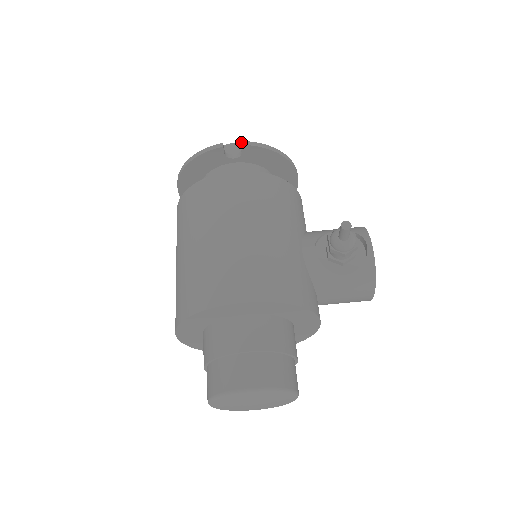
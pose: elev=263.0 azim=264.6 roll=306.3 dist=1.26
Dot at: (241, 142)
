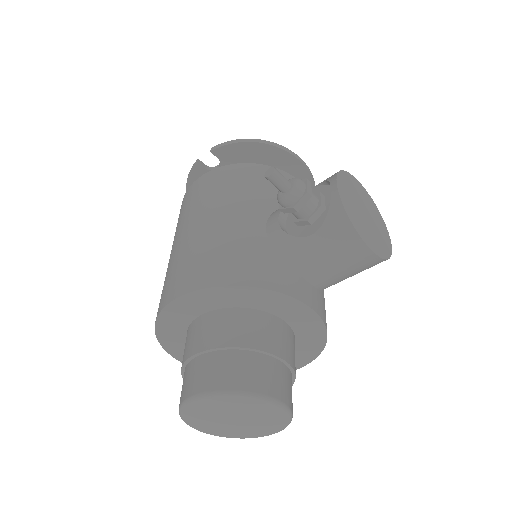
Dot at: occluded
